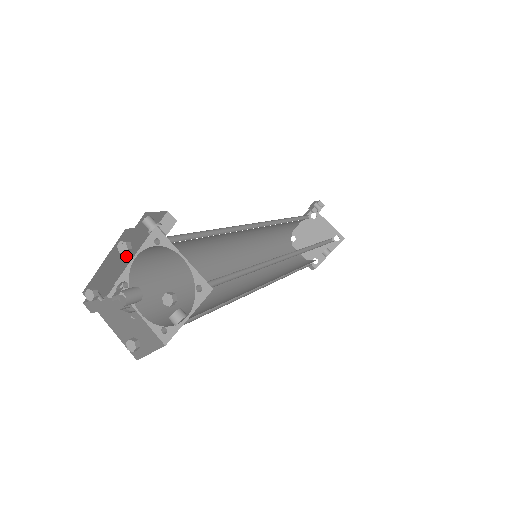
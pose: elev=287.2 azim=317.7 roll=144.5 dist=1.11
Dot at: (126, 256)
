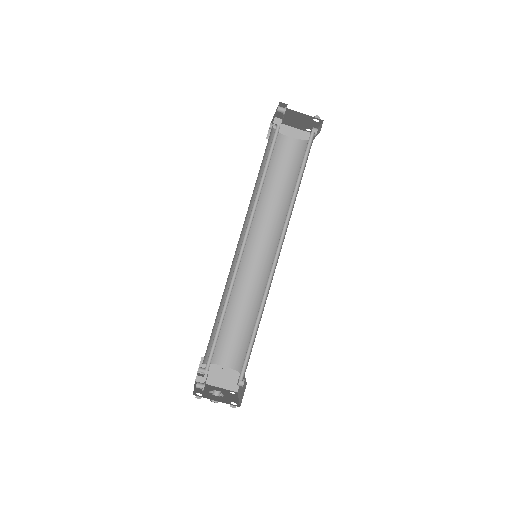
Dot at: occluded
